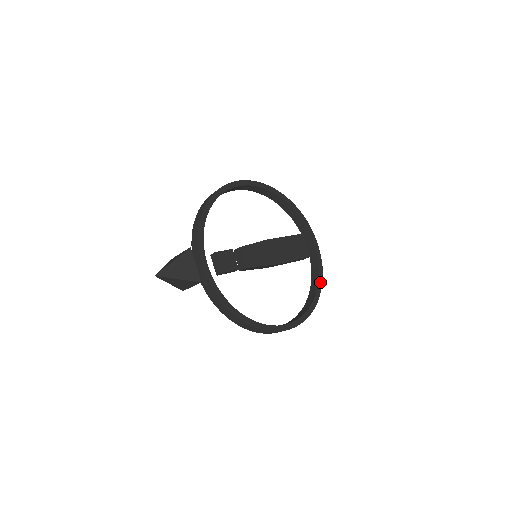
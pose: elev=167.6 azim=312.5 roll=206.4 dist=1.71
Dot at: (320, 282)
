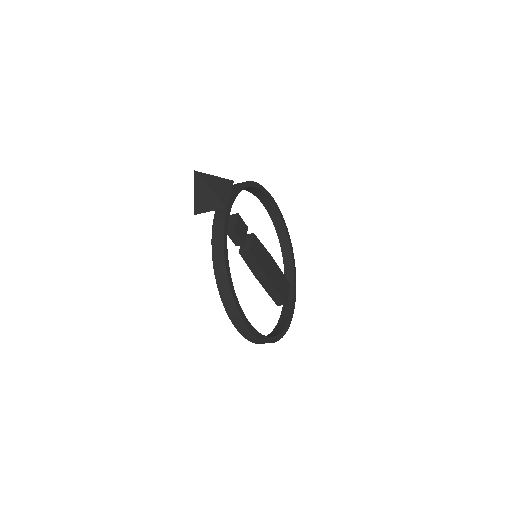
Dot at: (285, 330)
